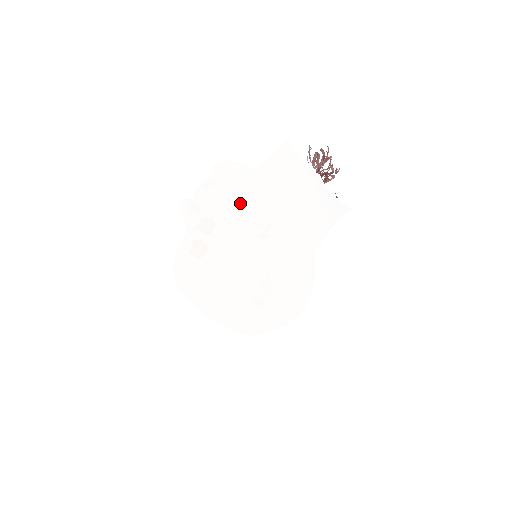
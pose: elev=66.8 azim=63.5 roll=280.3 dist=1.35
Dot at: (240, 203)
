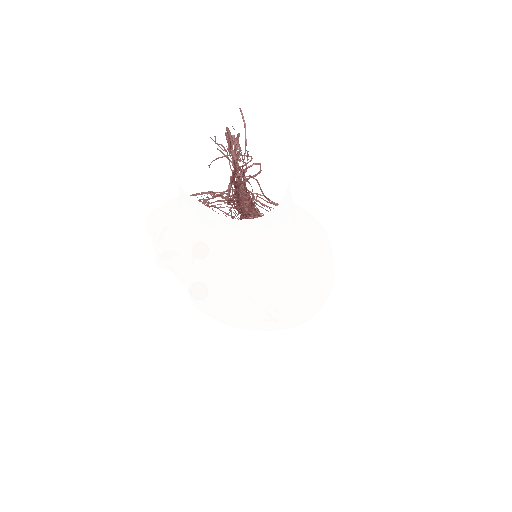
Dot at: (185, 254)
